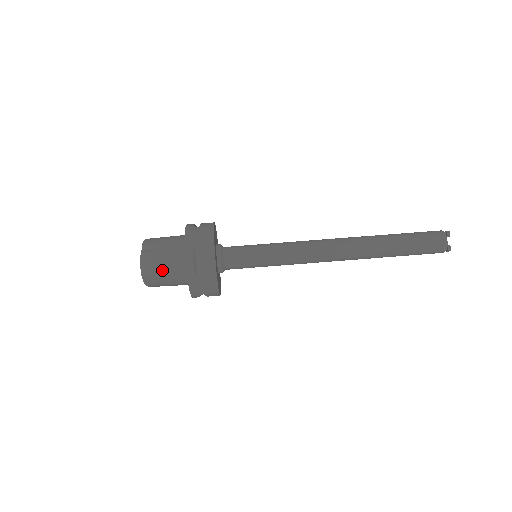
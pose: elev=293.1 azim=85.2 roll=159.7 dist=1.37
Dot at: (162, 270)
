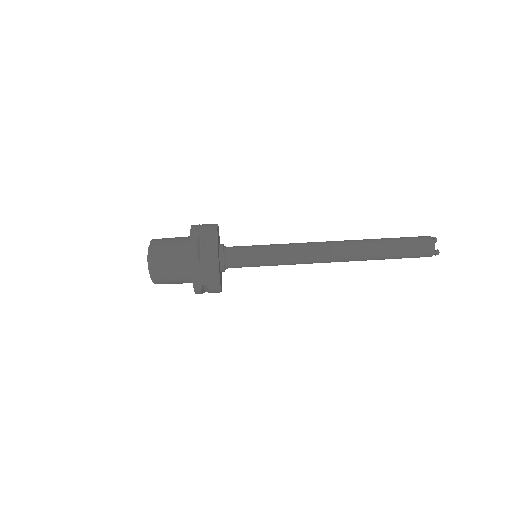
Dot at: (167, 259)
